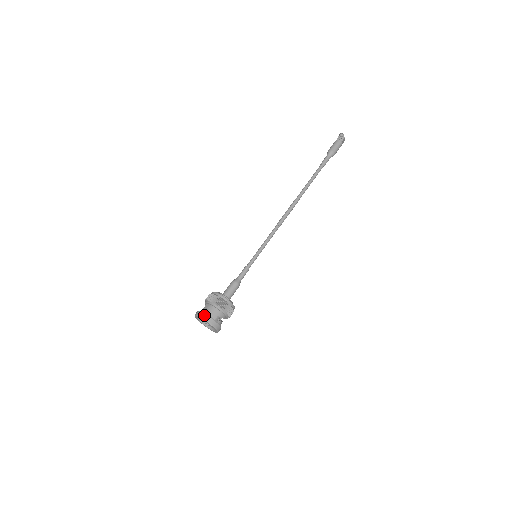
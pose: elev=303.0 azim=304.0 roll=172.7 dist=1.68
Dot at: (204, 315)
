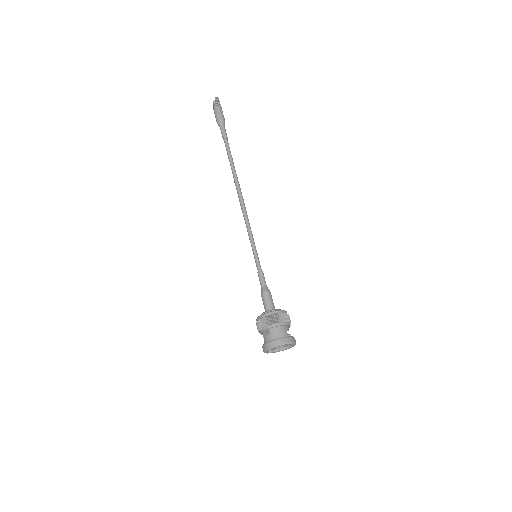
Dot at: (279, 341)
